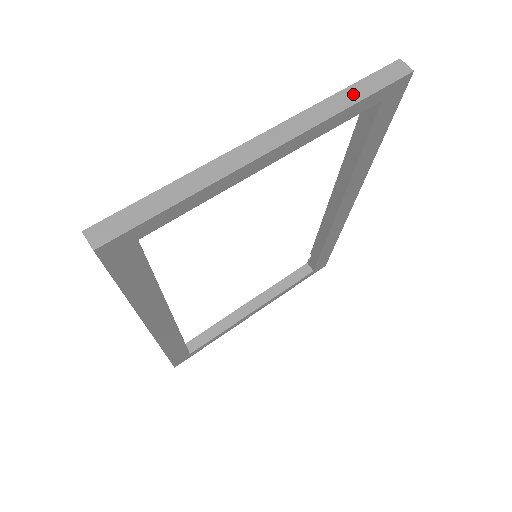
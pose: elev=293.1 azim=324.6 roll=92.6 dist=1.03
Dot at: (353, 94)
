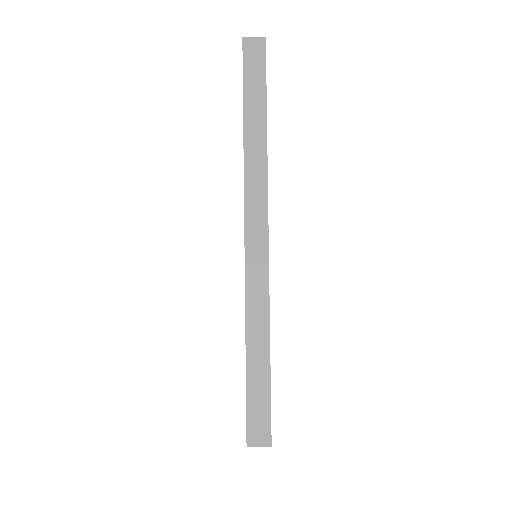
Dot at: (255, 116)
